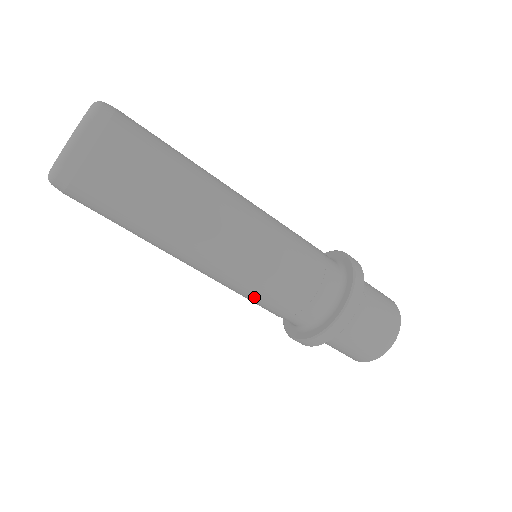
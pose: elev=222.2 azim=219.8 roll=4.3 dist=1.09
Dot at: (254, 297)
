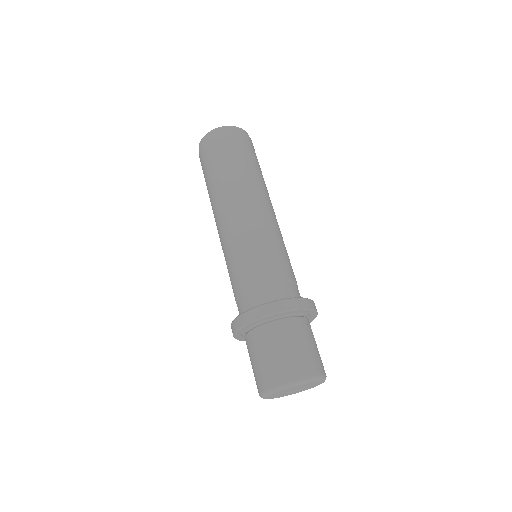
Dot at: (237, 259)
